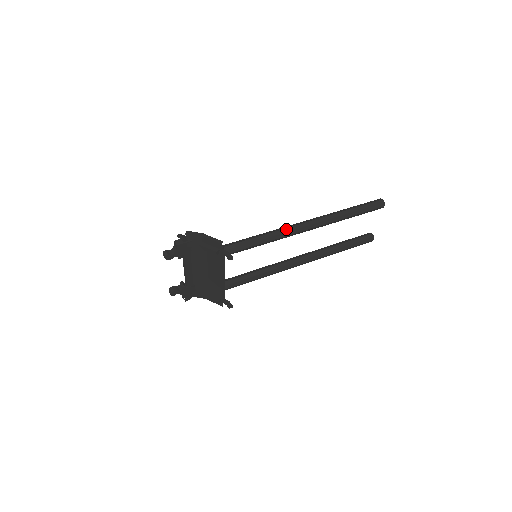
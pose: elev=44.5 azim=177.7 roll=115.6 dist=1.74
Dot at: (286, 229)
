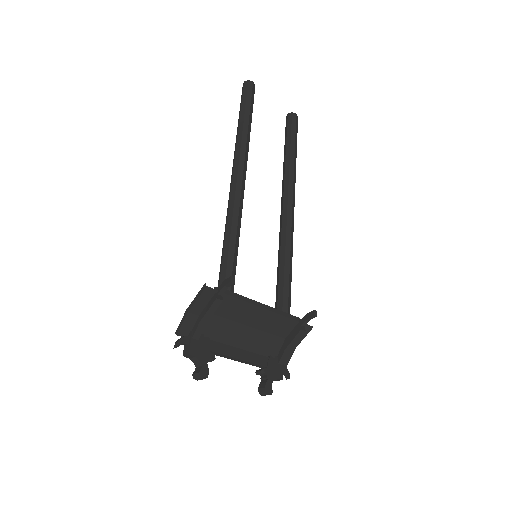
Dot at: (230, 202)
